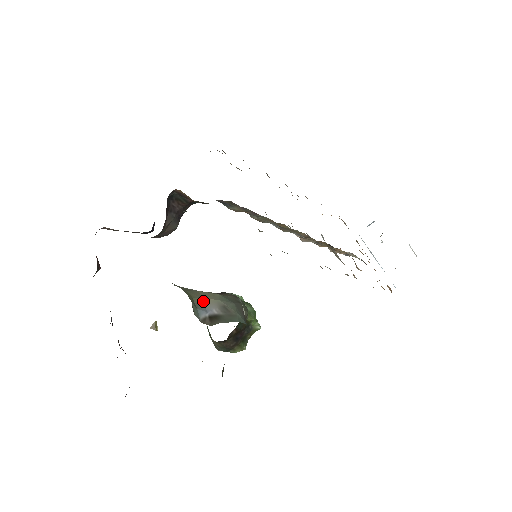
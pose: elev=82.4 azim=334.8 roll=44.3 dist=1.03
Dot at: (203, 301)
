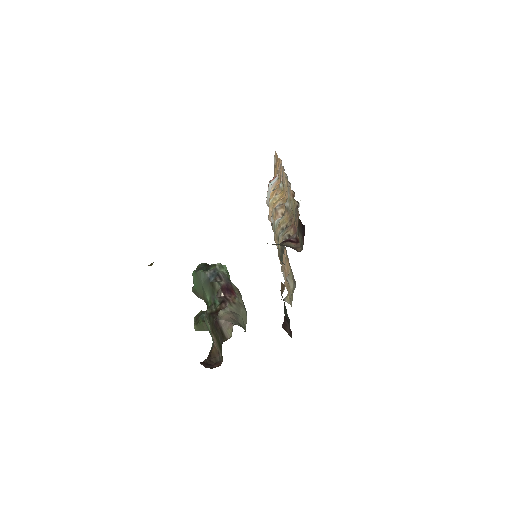
Dot at: (245, 328)
